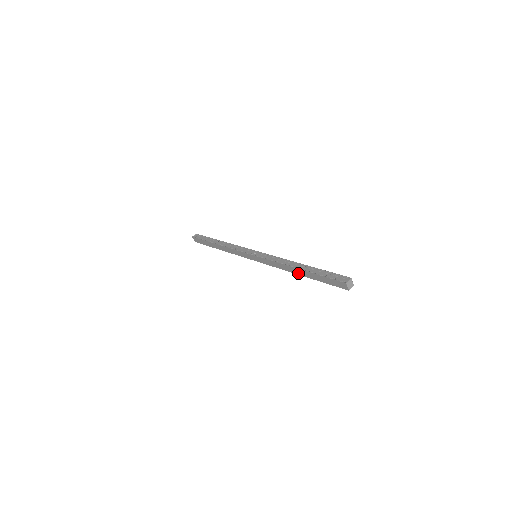
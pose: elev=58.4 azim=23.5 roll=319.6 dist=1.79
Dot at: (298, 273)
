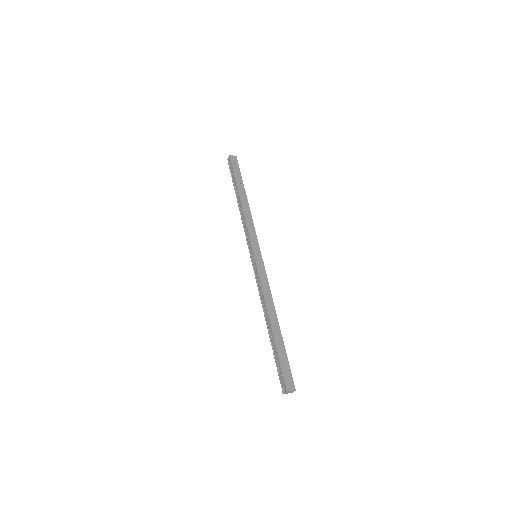
Dot at: occluded
